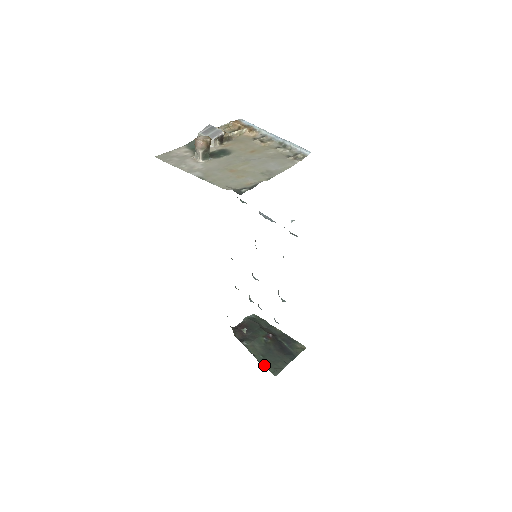
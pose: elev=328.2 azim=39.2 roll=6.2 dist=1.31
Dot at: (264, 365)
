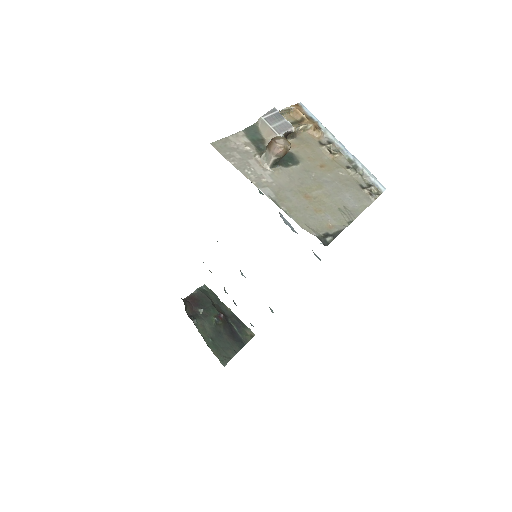
Dot at: (213, 351)
